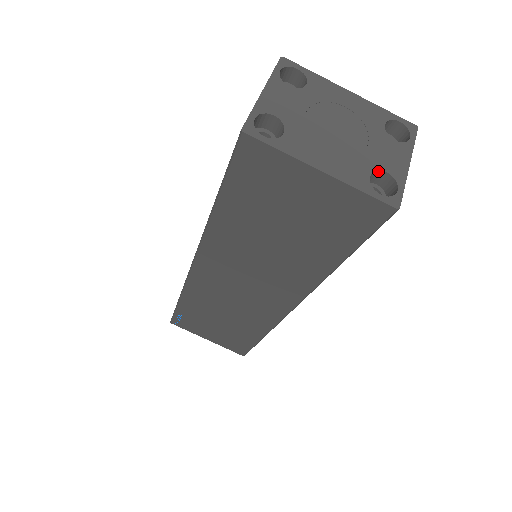
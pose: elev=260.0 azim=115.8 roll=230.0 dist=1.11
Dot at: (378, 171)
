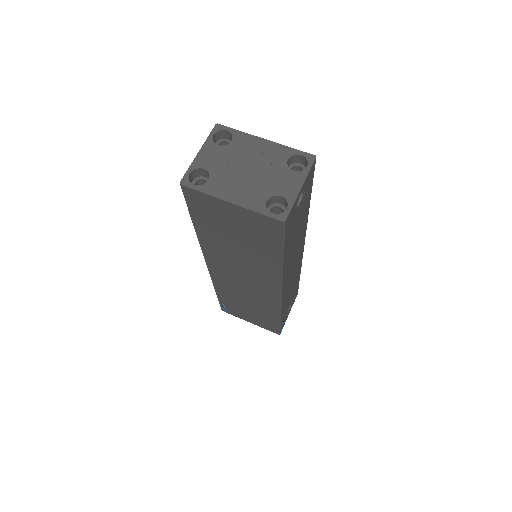
Dot at: (275, 196)
